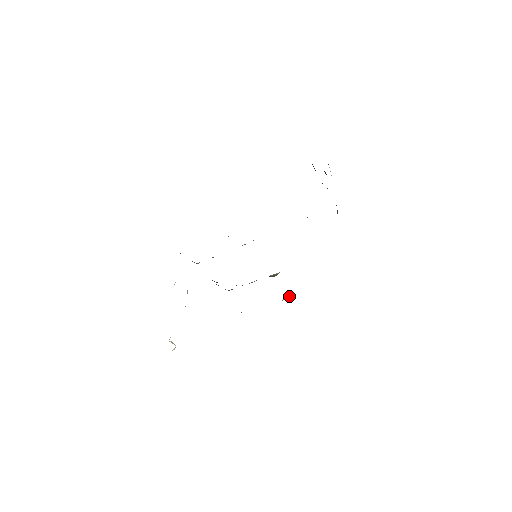
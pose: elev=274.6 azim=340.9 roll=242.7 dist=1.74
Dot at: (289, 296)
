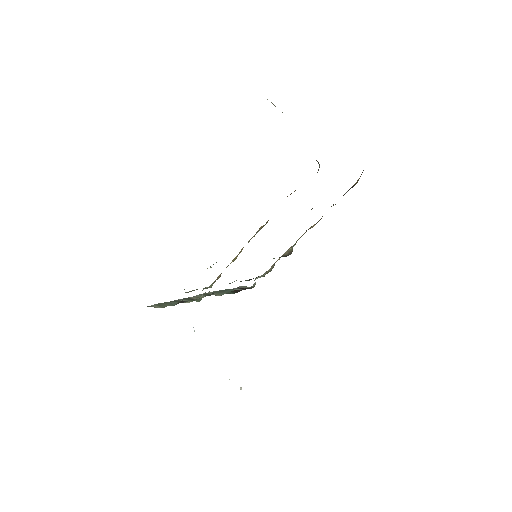
Dot at: occluded
